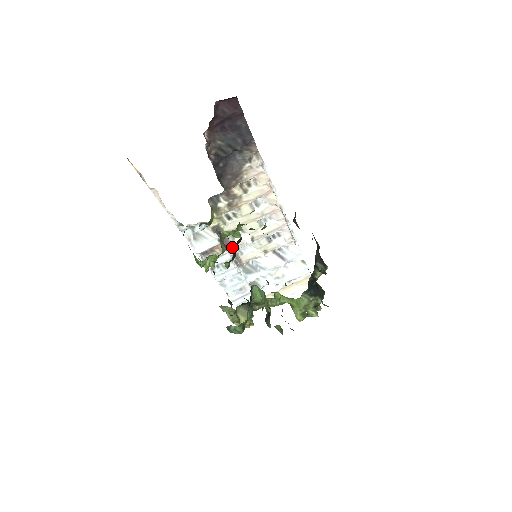
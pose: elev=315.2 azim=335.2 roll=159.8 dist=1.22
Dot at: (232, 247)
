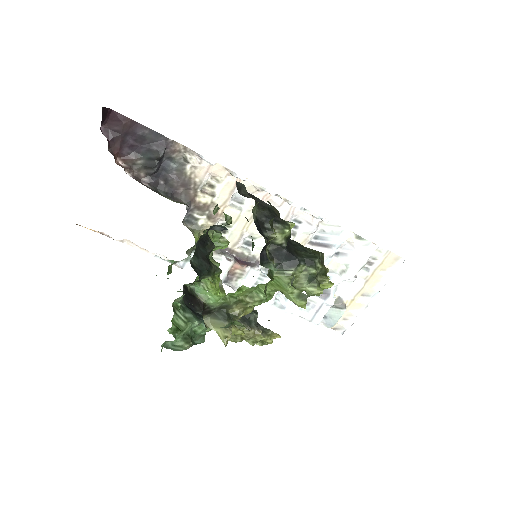
Dot at: (255, 260)
